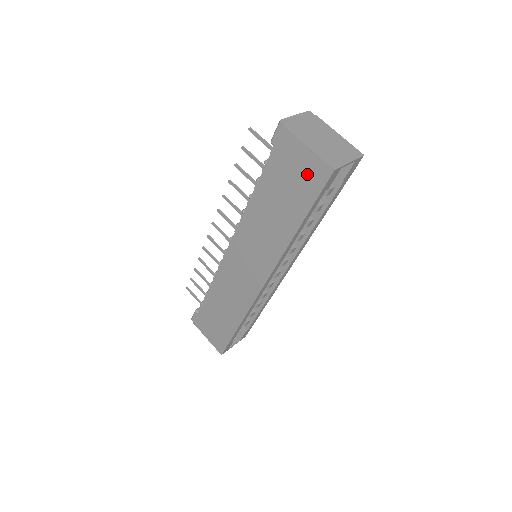
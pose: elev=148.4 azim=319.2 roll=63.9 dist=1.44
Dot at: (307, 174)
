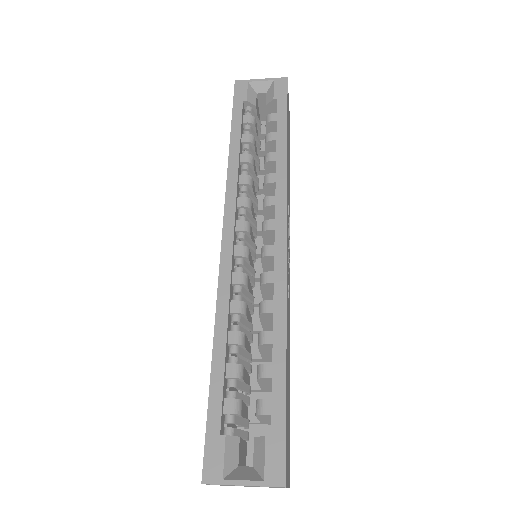
Dot at: occluded
